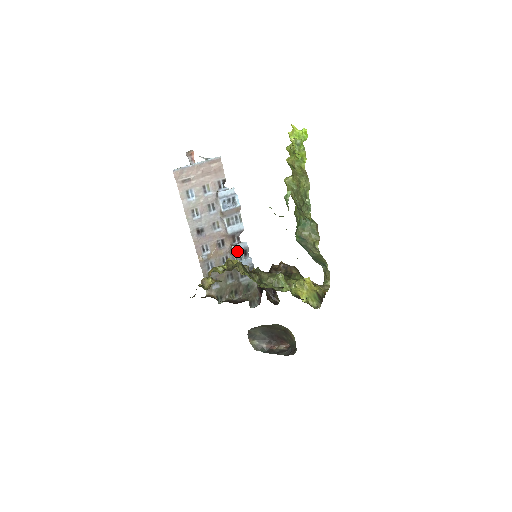
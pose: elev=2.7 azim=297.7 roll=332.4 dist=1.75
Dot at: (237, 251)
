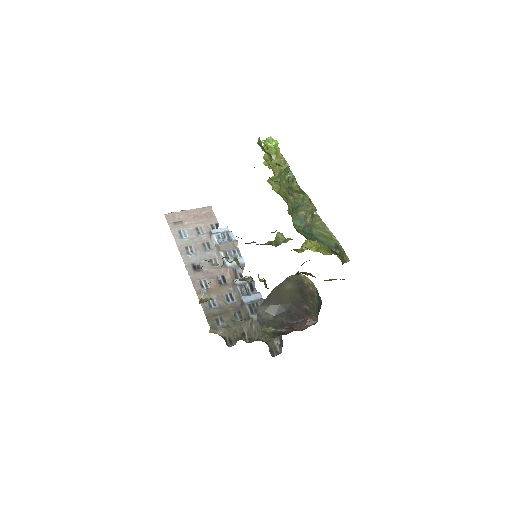
Dot at: (241, 285)
